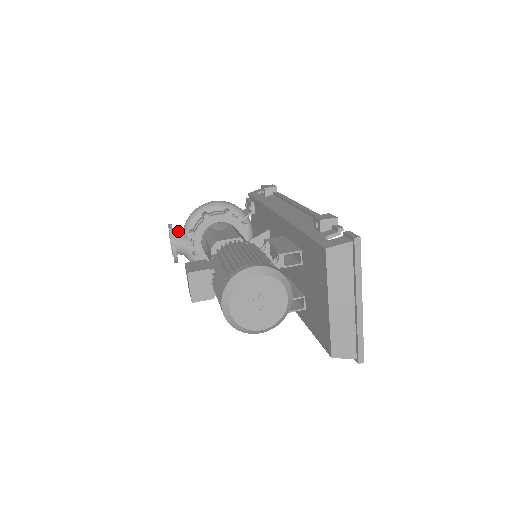
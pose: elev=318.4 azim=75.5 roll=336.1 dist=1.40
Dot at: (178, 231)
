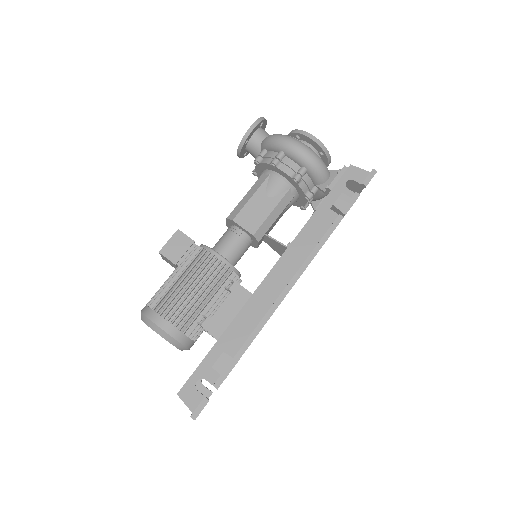
Dot at: (259, 136)
